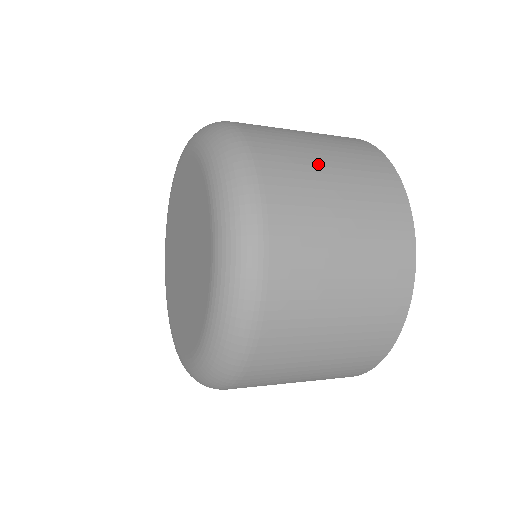
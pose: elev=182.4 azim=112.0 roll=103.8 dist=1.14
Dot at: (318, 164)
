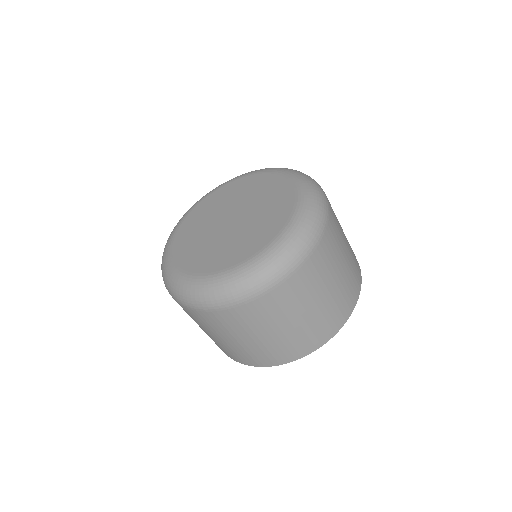
Dot at: occluded
